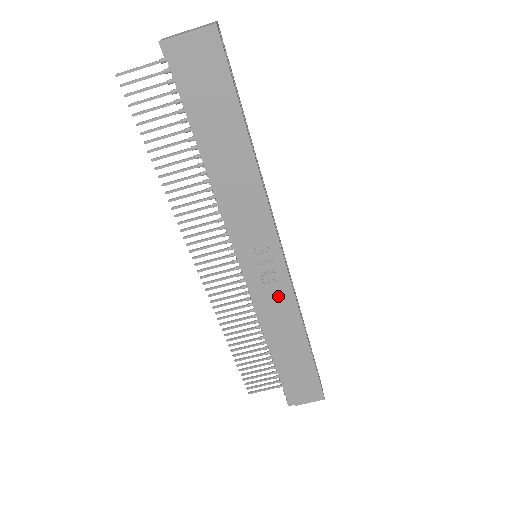
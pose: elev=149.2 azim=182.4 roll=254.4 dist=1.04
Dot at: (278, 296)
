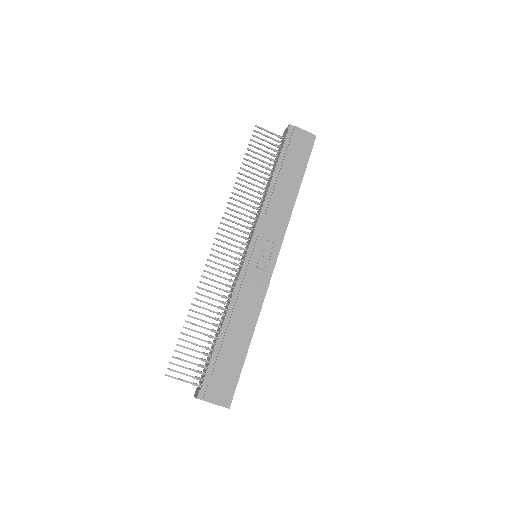
Dot at: (256, 285)
